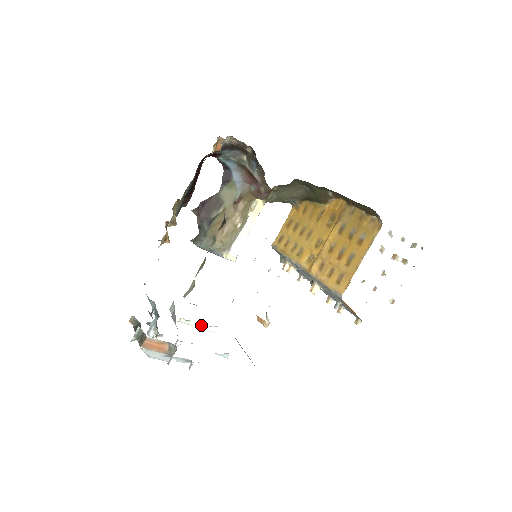
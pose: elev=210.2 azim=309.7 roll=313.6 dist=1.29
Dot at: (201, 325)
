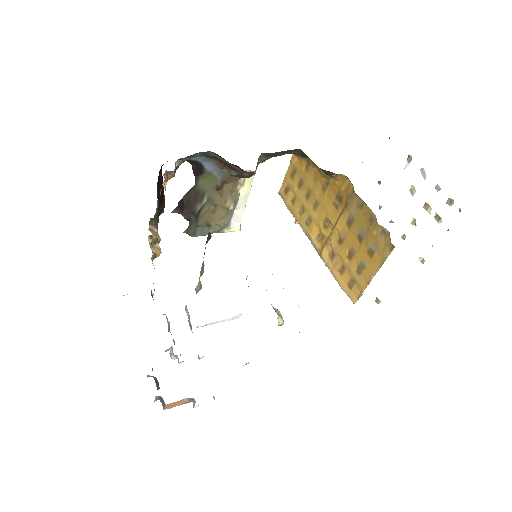
Dot at: (219, 321)
